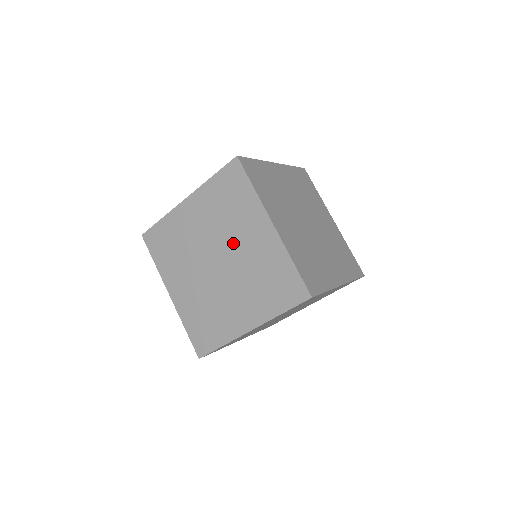
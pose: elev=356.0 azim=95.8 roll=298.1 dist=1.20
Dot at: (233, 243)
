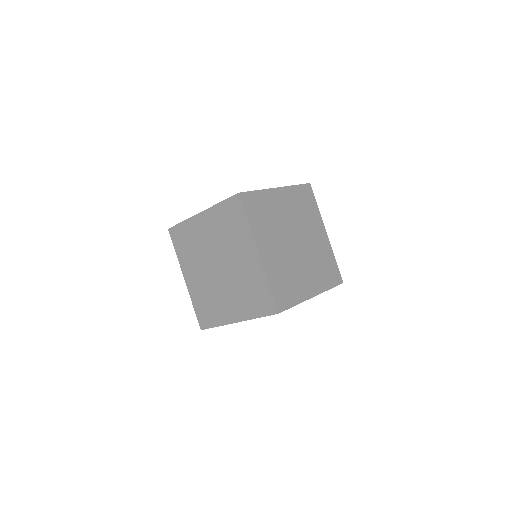
Dot at: (230, 257)
